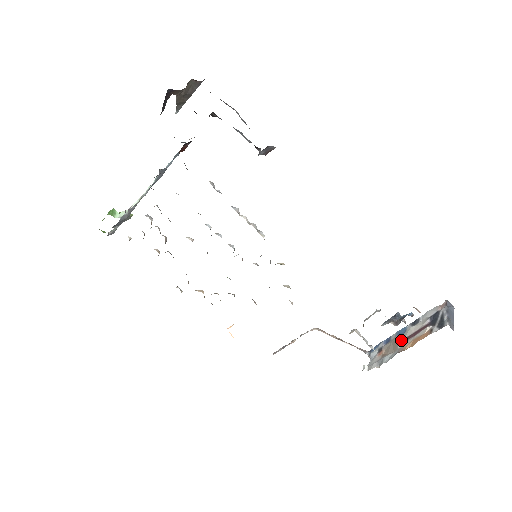
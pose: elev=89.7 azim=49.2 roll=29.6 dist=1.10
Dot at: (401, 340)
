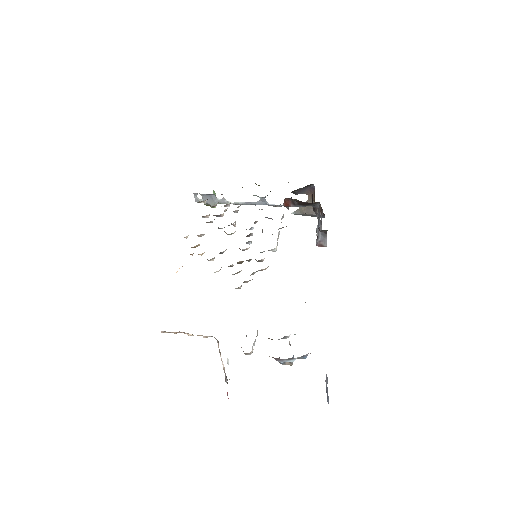
Dot at: occluded
